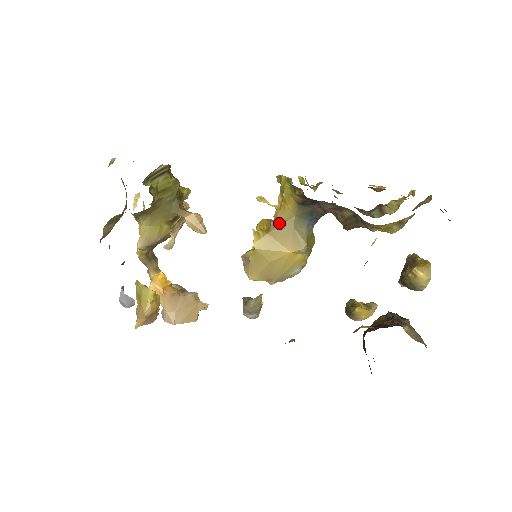
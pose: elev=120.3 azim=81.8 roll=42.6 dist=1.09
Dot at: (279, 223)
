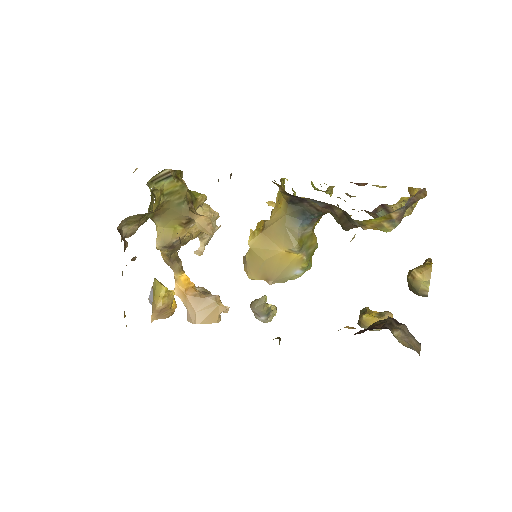
Dot at: (272, 222)
